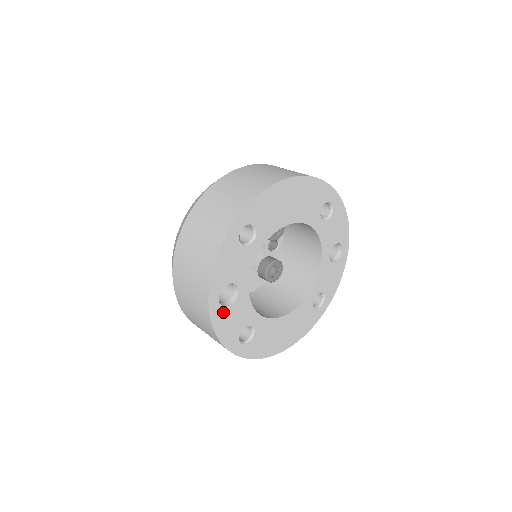
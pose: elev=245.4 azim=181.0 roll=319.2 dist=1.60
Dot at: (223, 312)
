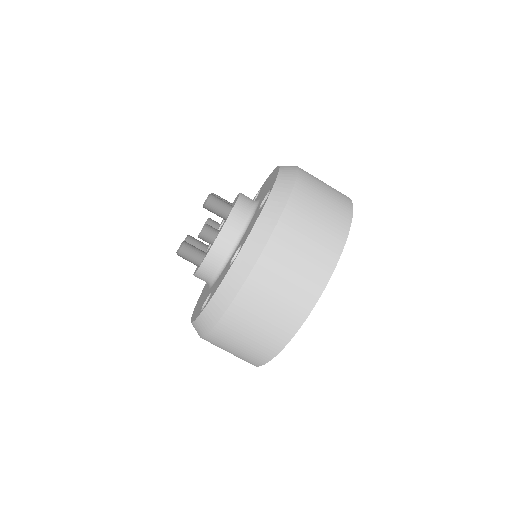
Dot at: occluded
